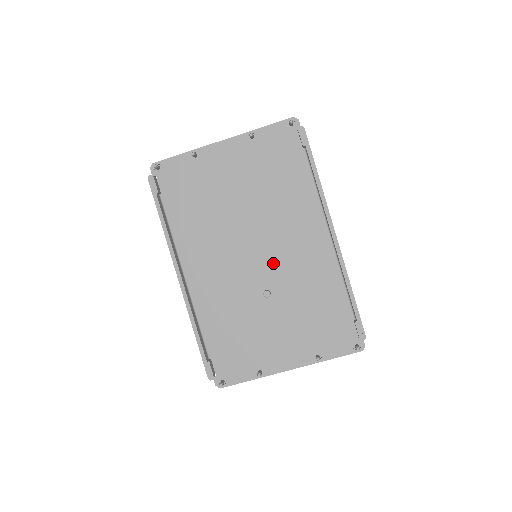
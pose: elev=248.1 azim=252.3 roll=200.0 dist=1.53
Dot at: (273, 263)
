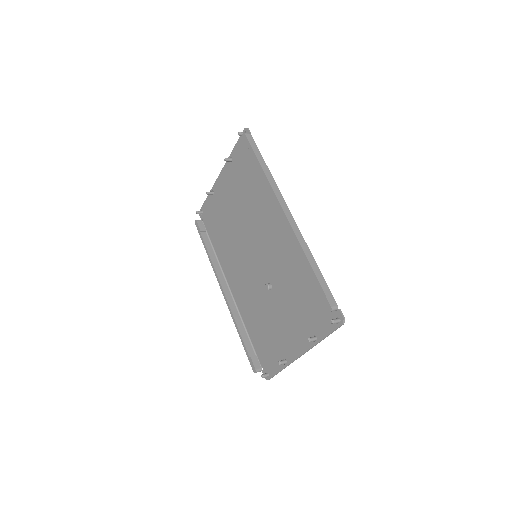
Dot at: (266, 258)
